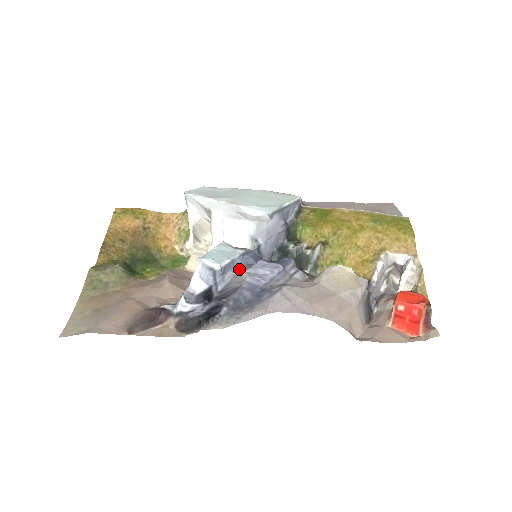
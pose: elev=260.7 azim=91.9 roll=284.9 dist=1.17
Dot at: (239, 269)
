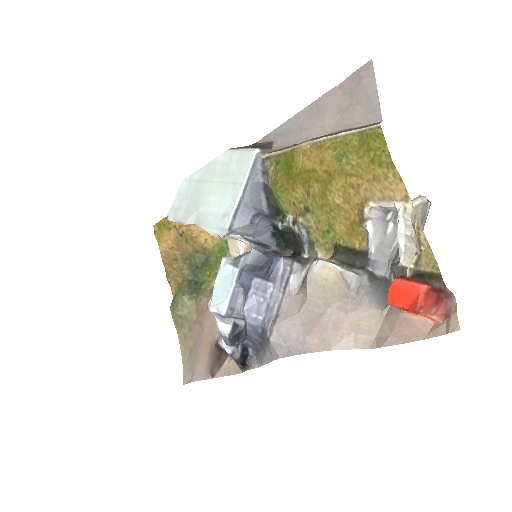
Dot at: (244, 294)
